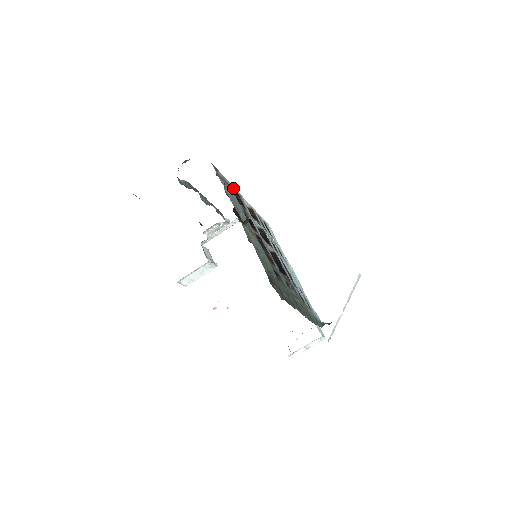
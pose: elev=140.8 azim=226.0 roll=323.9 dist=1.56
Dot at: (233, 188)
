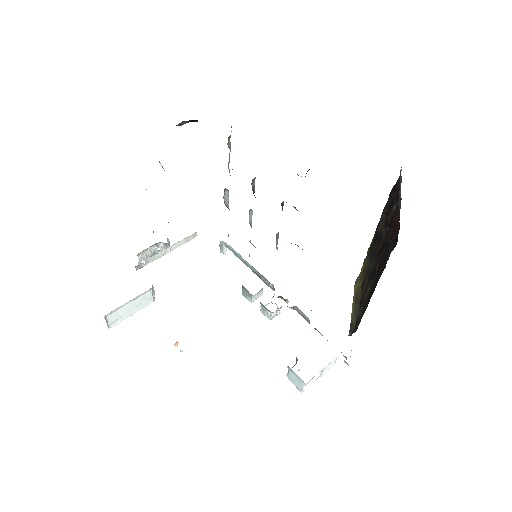
Dot at: (229, 172)
